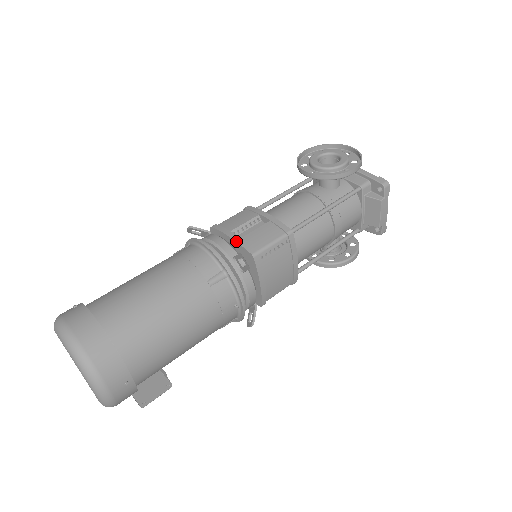
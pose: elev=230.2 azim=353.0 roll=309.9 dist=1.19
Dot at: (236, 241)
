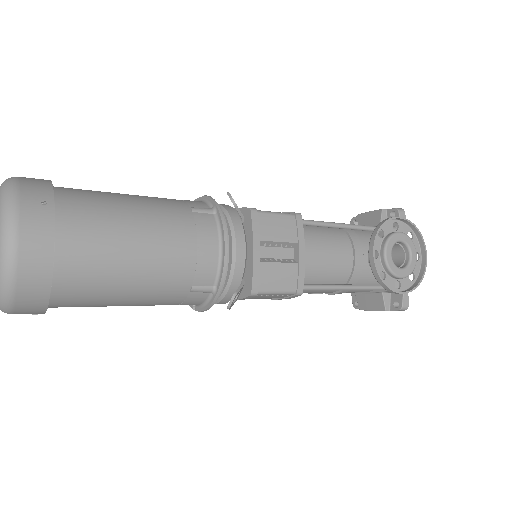
Dot at: (254, 263)
